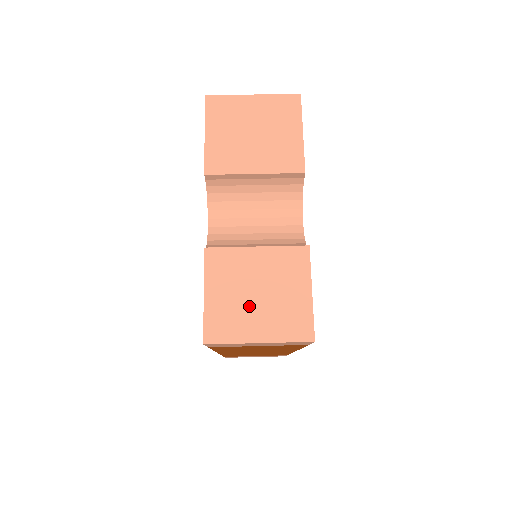
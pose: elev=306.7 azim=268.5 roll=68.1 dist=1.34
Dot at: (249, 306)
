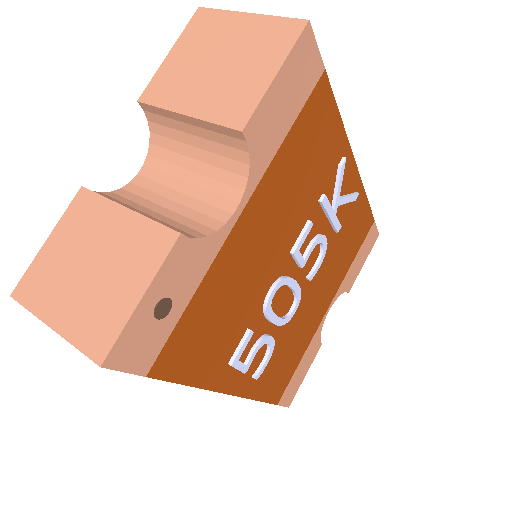
Dot at: (72, 277)
